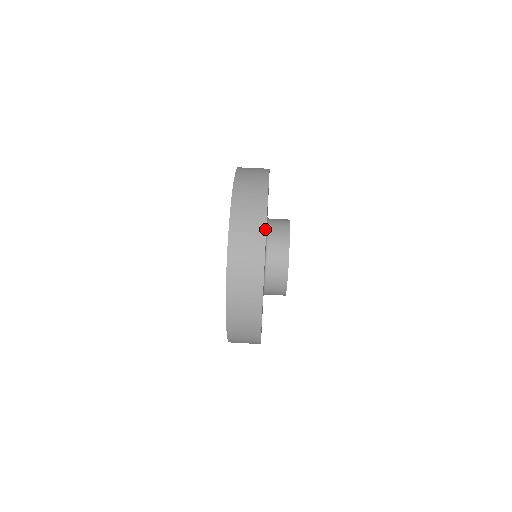
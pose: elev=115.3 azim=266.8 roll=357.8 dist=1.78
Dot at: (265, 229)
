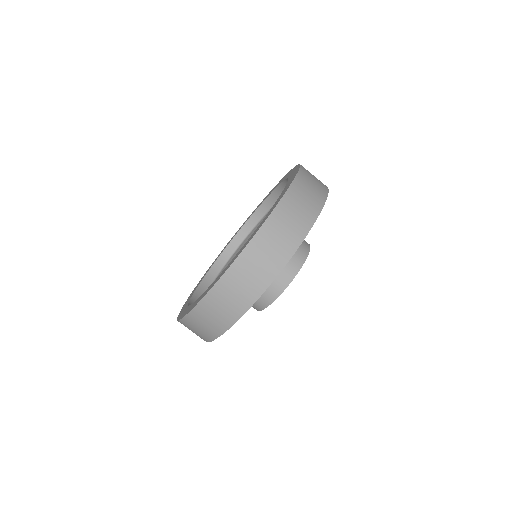
Dot at: (261, 294)
